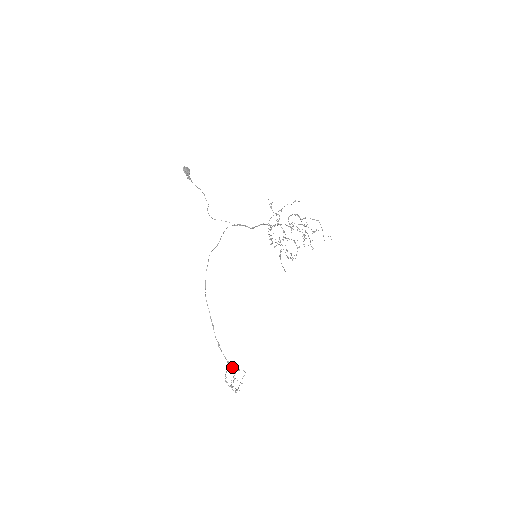
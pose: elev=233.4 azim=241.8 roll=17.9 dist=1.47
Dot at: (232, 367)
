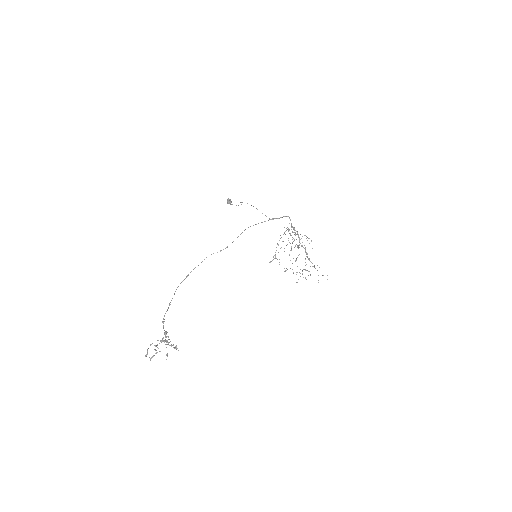
Dot at: occluded
